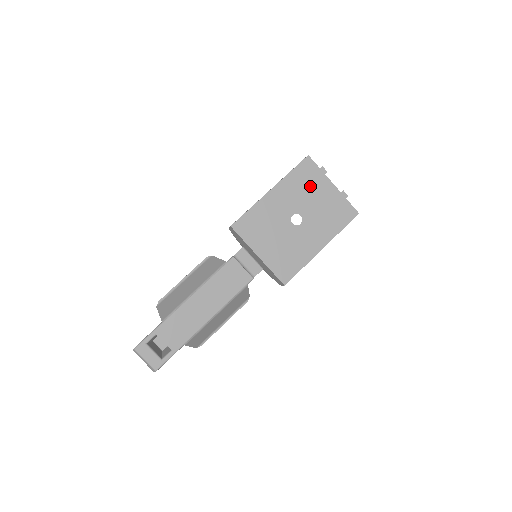
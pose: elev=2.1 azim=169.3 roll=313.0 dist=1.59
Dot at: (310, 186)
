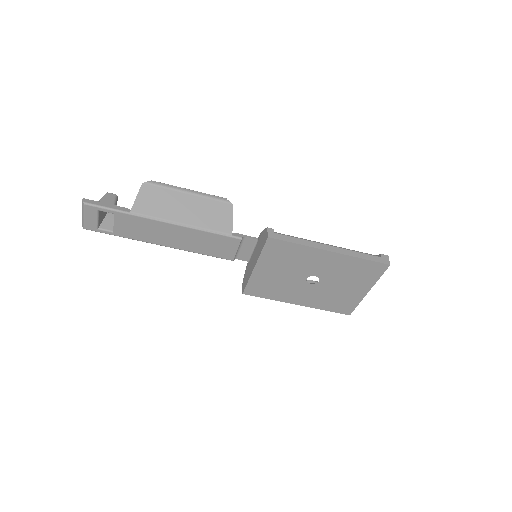
Dot at: (356, 277)
